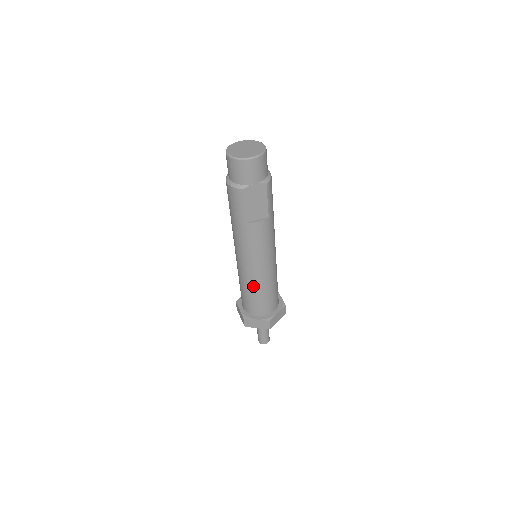
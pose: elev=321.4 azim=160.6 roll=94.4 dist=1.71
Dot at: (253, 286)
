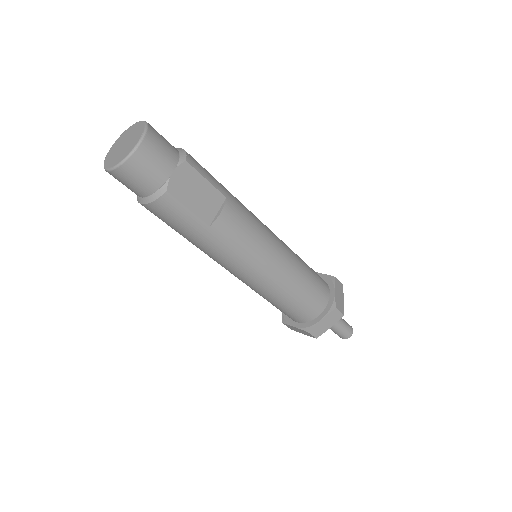
Dot at: (284, 289)
